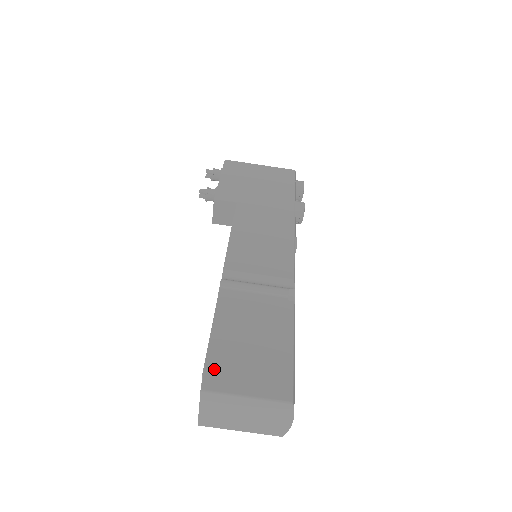
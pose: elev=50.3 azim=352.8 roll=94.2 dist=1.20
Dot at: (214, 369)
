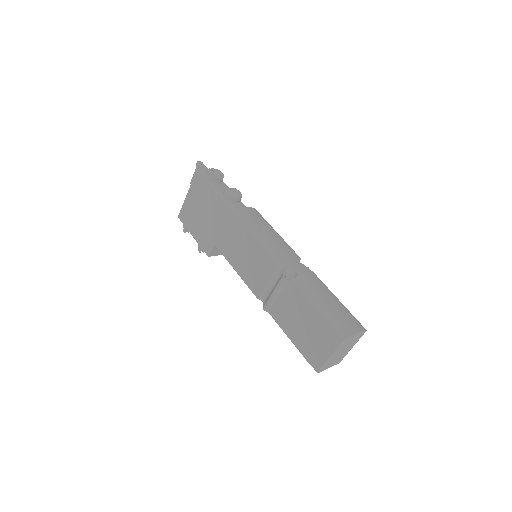
Dot at: (310, 358)
